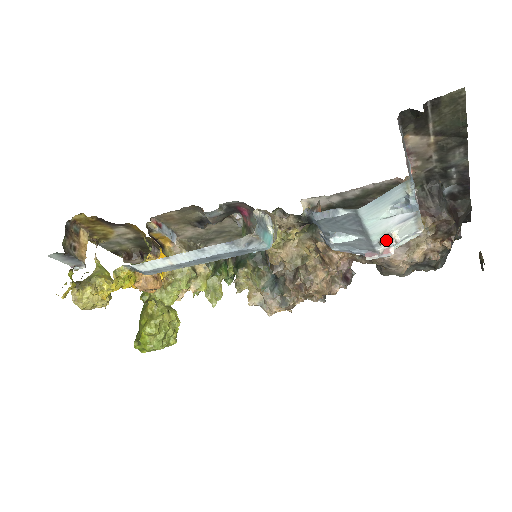
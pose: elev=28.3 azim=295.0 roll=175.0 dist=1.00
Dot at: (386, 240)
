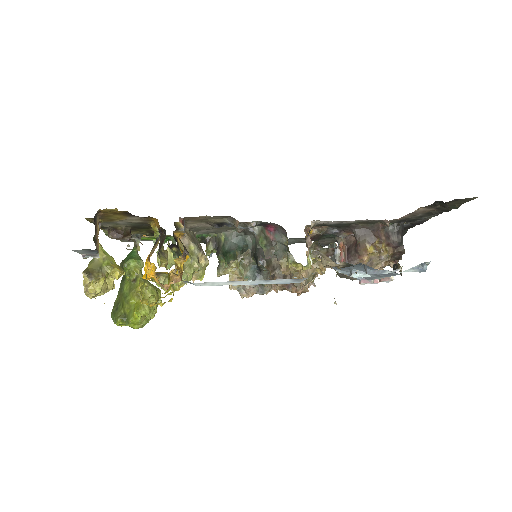
Dot at: (386, 278)
